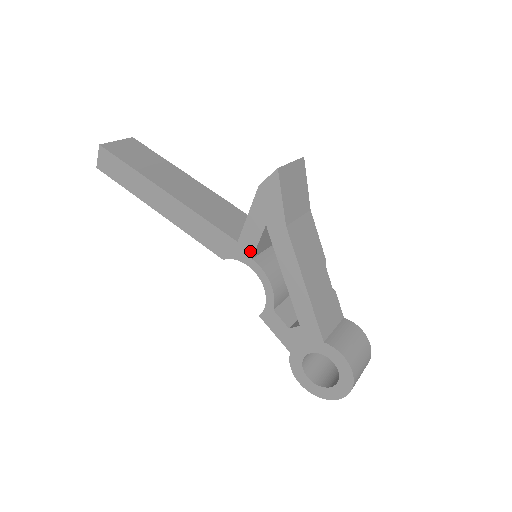
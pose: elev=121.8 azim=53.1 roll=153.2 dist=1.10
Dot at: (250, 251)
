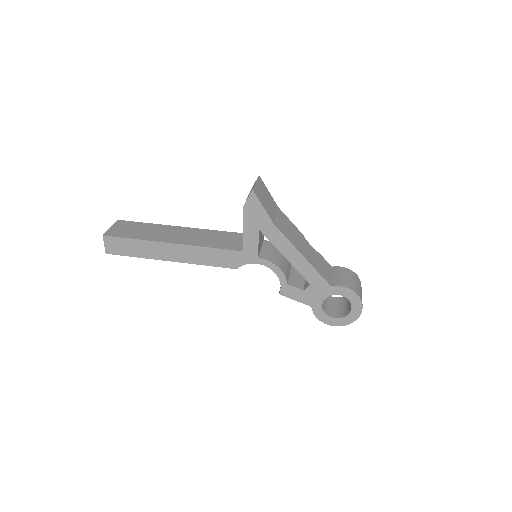
Dot at: (254, 253)
